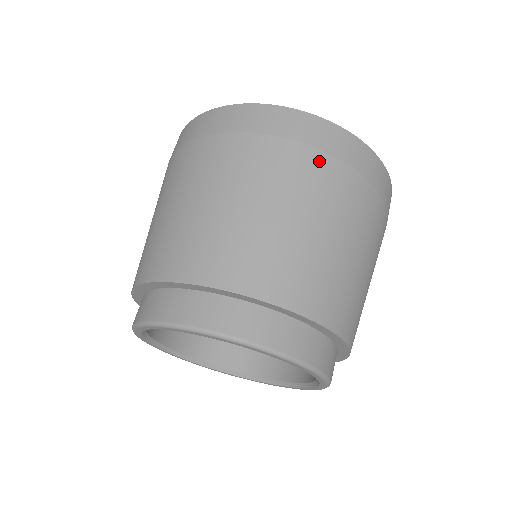
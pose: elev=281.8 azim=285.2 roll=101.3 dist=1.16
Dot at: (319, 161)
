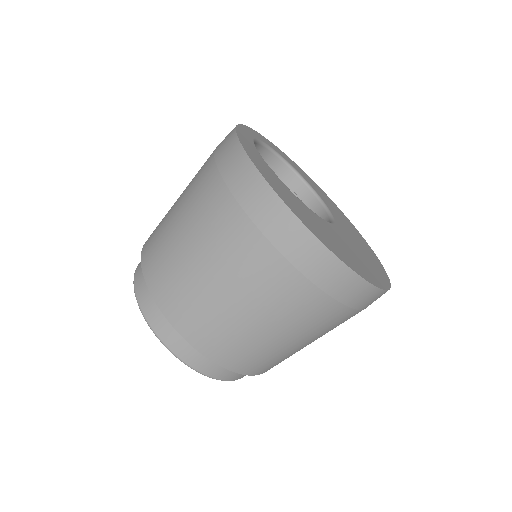
Dot at: (277, 265)
